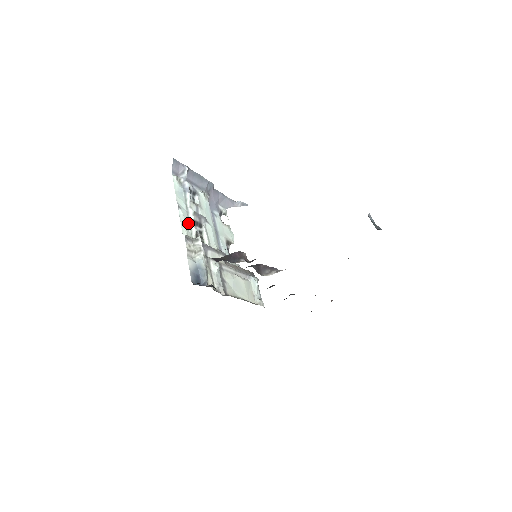
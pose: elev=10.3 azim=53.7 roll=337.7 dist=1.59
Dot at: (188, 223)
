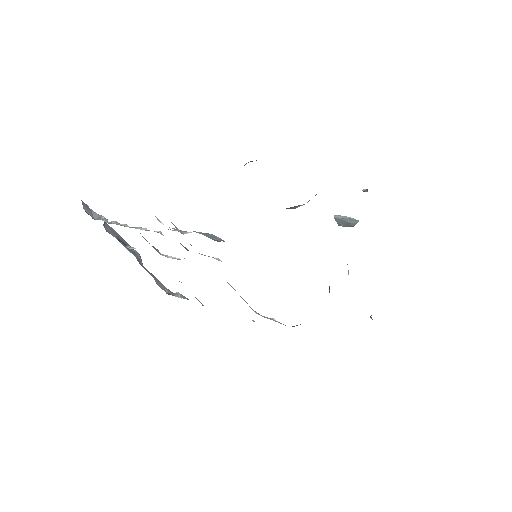
Dot at: occluded
